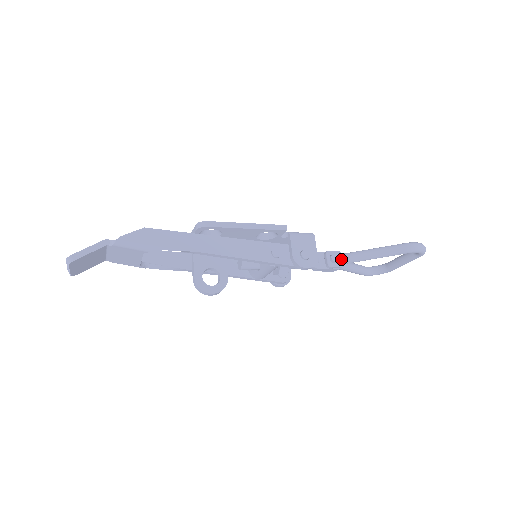
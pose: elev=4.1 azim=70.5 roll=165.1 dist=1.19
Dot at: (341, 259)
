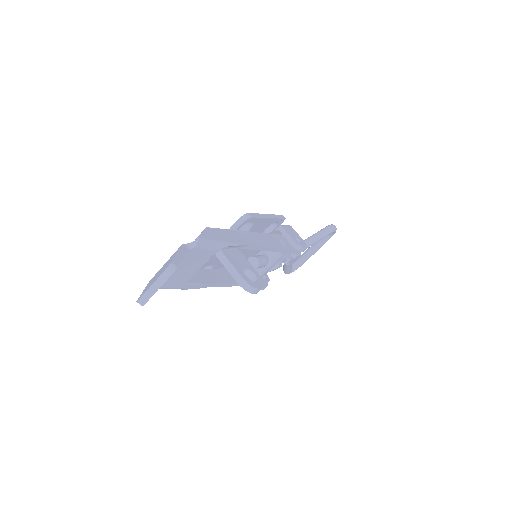
Dot at: occluded
